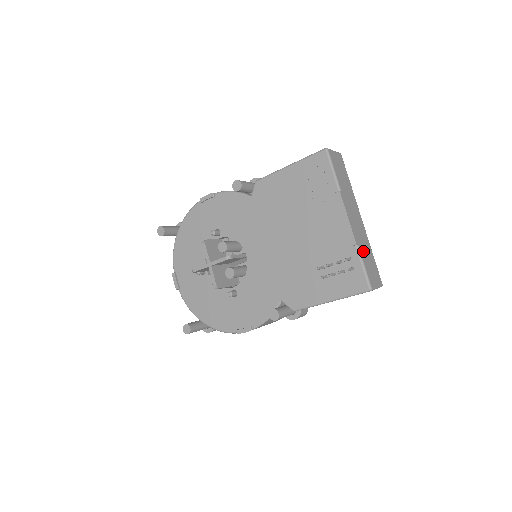
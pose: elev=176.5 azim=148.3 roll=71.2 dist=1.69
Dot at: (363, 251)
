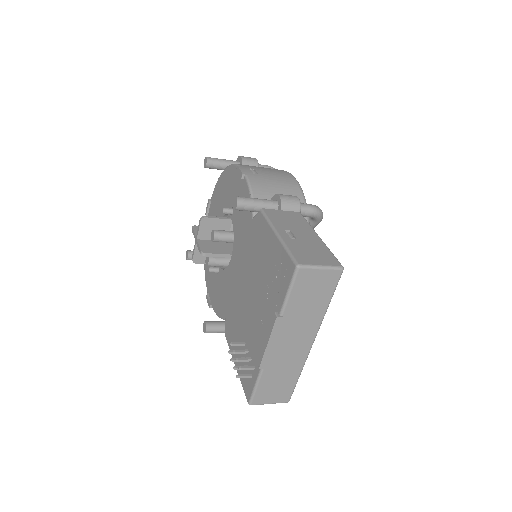
Dot at: (272, 374)
